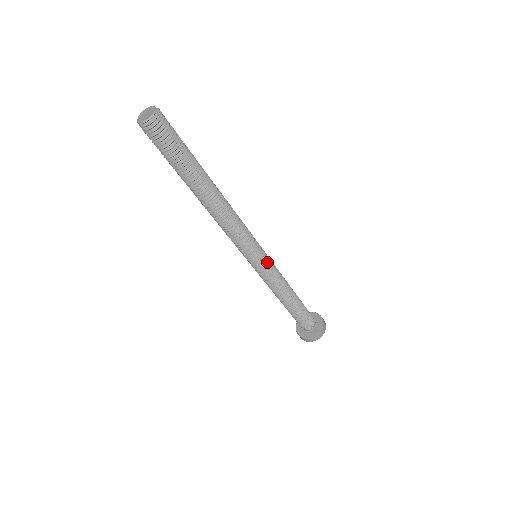
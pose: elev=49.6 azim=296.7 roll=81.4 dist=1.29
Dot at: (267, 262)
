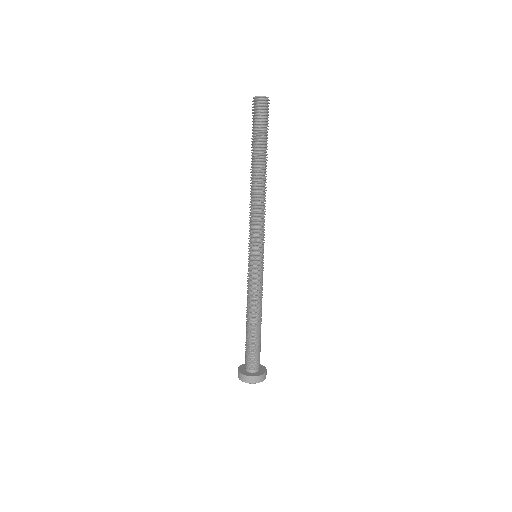
Dot at: (262, 265)
